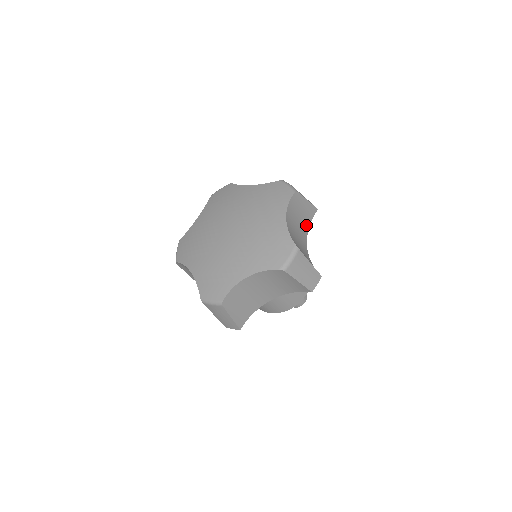
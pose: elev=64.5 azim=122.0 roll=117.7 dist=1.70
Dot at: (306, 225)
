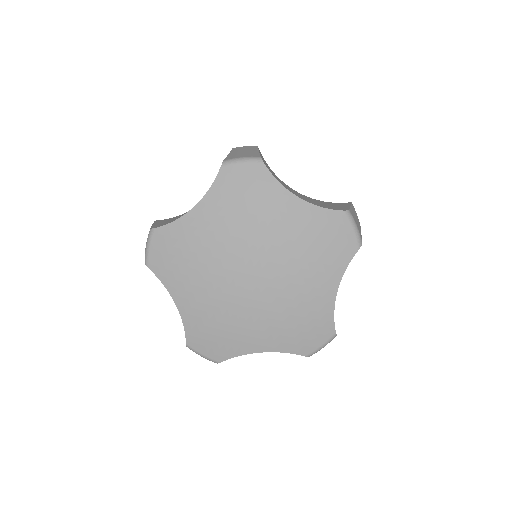
Dot at: occluded
